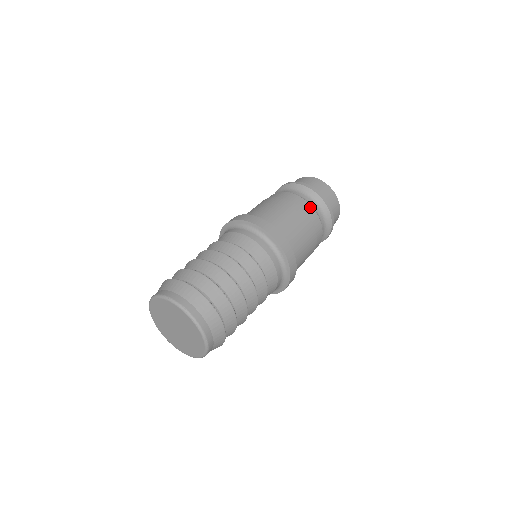
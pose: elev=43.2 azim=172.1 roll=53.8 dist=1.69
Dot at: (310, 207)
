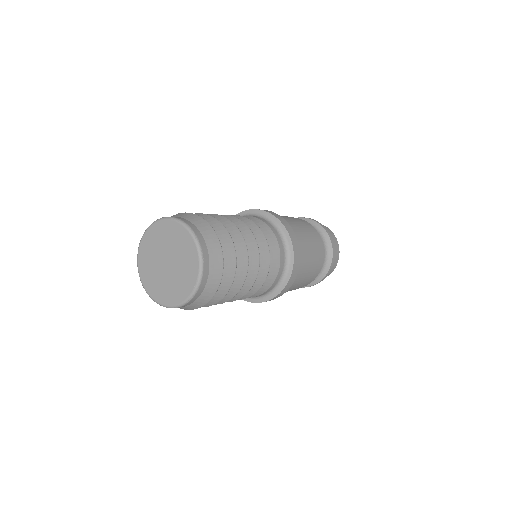
Dot at: occluded
